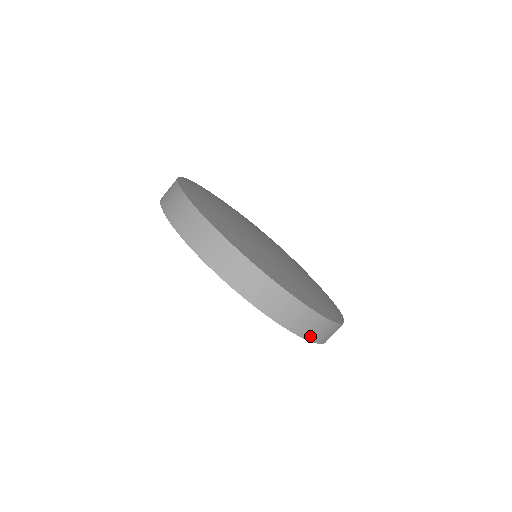
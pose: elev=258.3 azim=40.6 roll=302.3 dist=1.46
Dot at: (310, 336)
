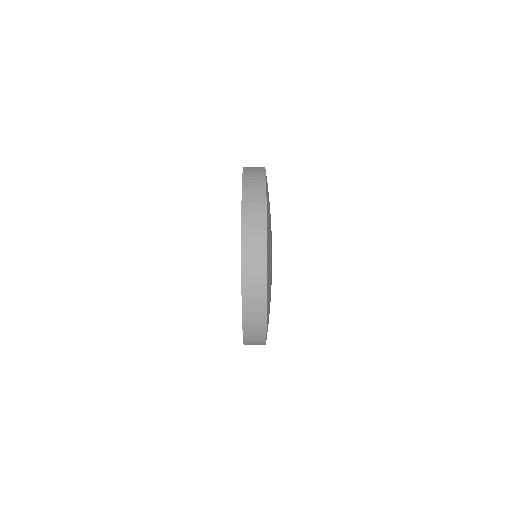
Dot at: (246, 291)
